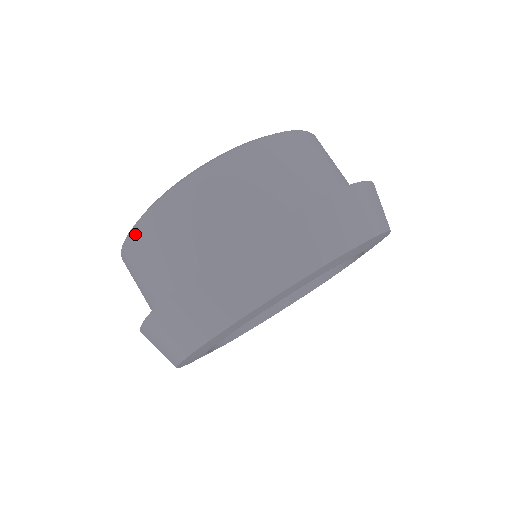
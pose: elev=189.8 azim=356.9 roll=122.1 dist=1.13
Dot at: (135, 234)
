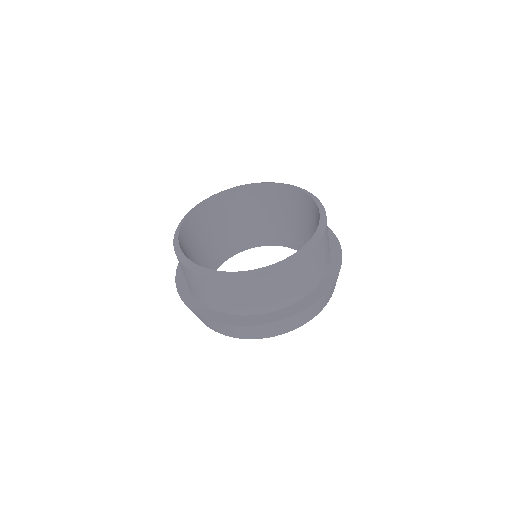
Dot at: occluded
